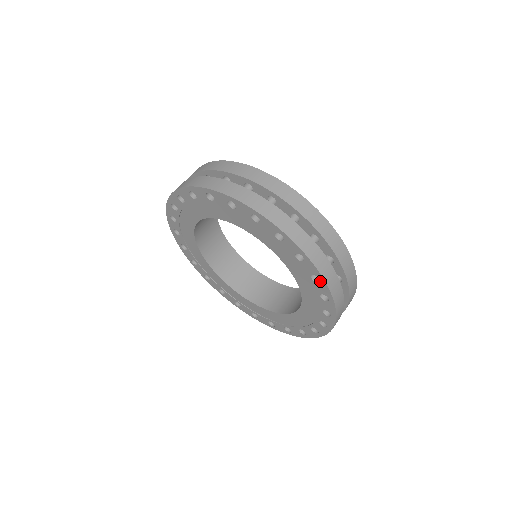
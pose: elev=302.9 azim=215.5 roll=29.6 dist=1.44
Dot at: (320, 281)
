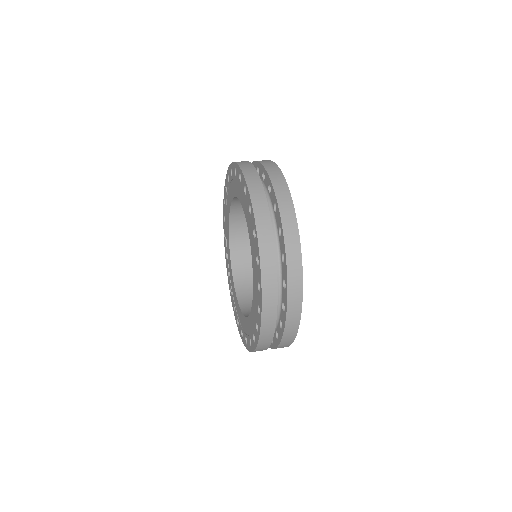
Dot at: (246, 188)
